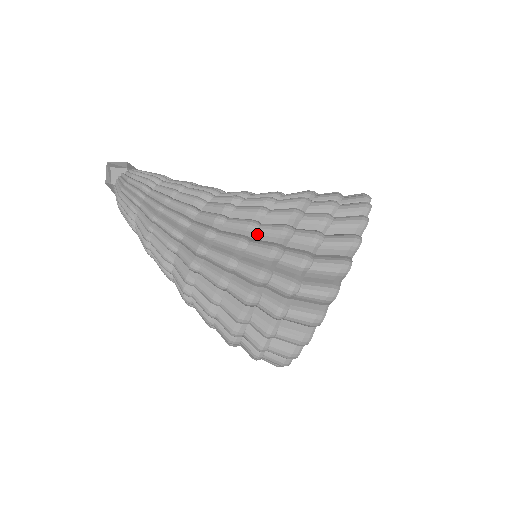
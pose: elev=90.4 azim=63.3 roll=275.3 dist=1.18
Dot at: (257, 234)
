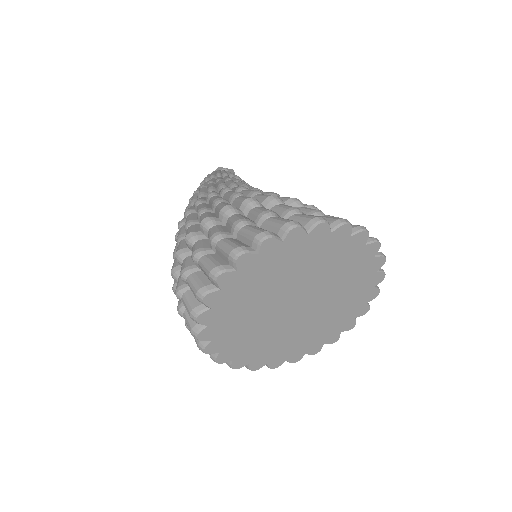
Dot at: (235, 201)
